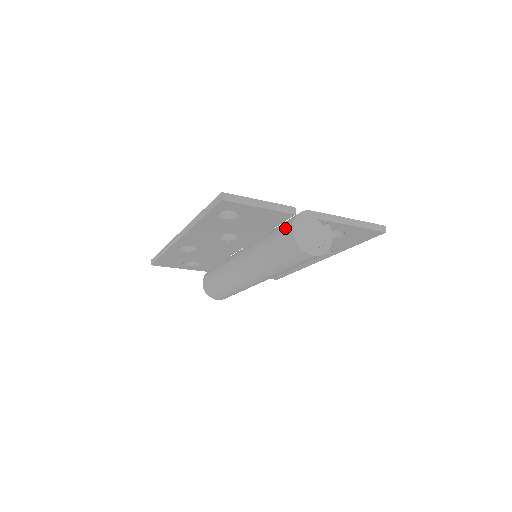
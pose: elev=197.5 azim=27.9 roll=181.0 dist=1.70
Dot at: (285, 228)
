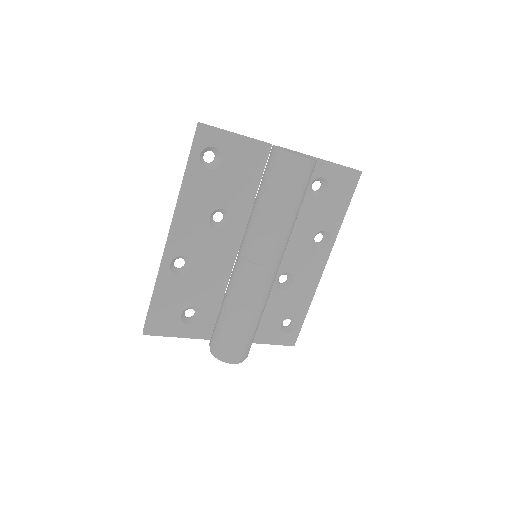
Dot at: (268, 159)
